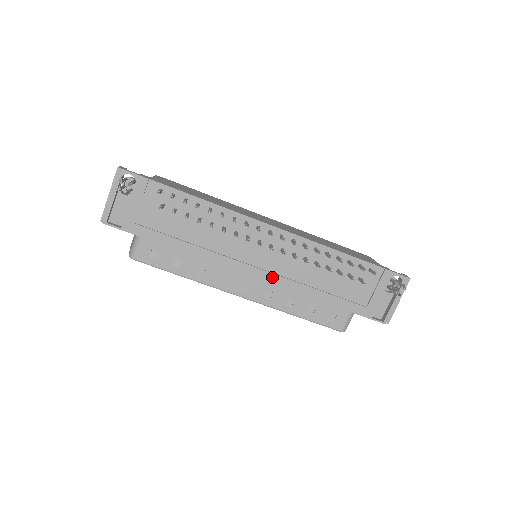
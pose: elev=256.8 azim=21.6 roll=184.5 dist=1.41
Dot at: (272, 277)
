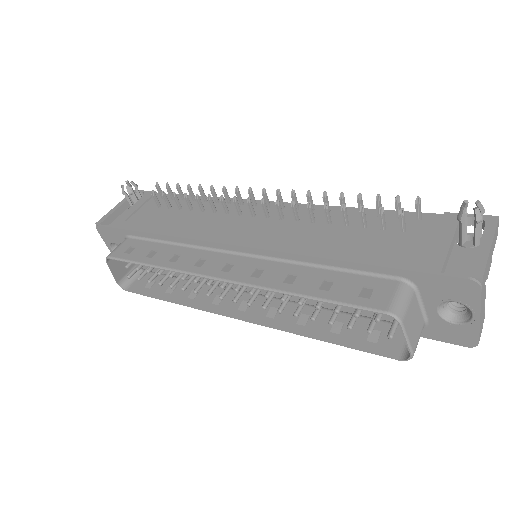
Dot at: (263, 242)
